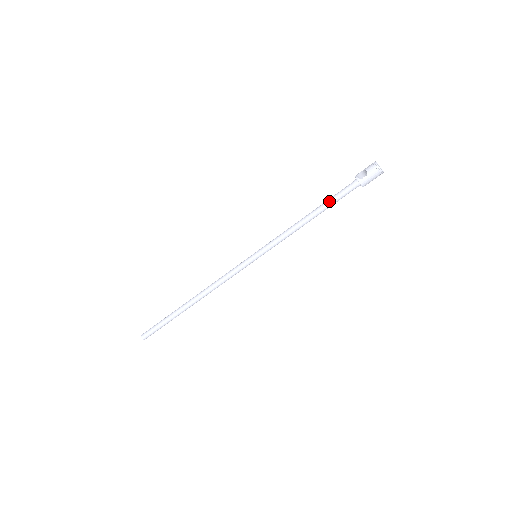
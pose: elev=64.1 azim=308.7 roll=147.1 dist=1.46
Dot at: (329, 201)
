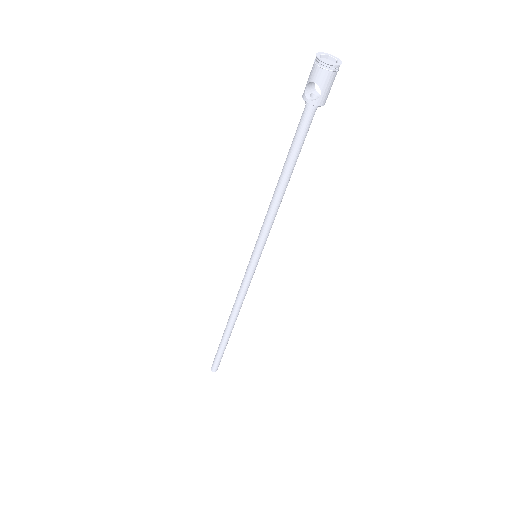
Dot at: (292, 152)
